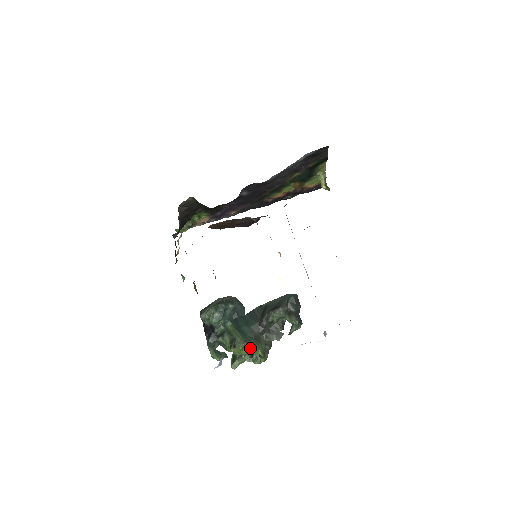
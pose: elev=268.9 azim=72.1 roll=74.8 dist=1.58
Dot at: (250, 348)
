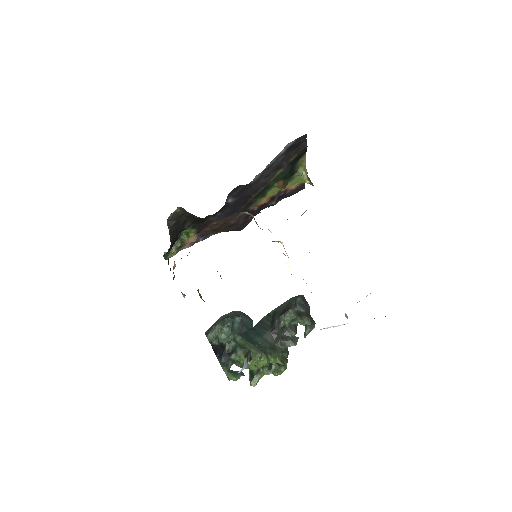
Dot at: (267, 357)
